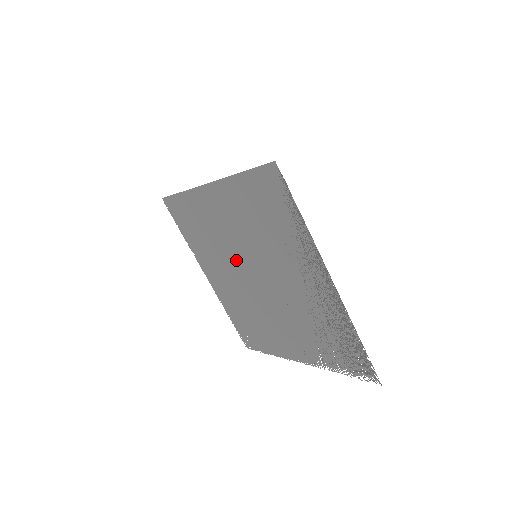
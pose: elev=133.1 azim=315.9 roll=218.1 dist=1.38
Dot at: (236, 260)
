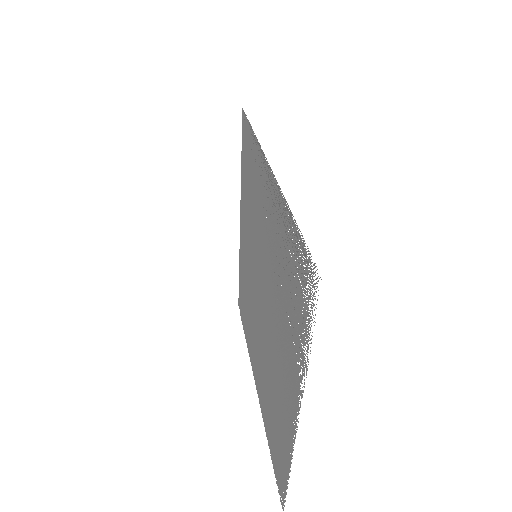
Dot at: (255, 297)
